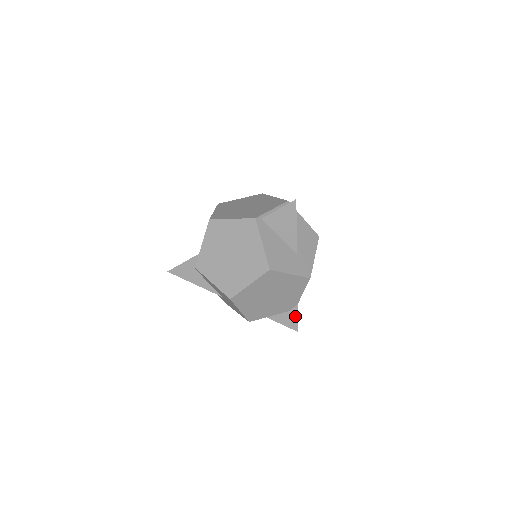
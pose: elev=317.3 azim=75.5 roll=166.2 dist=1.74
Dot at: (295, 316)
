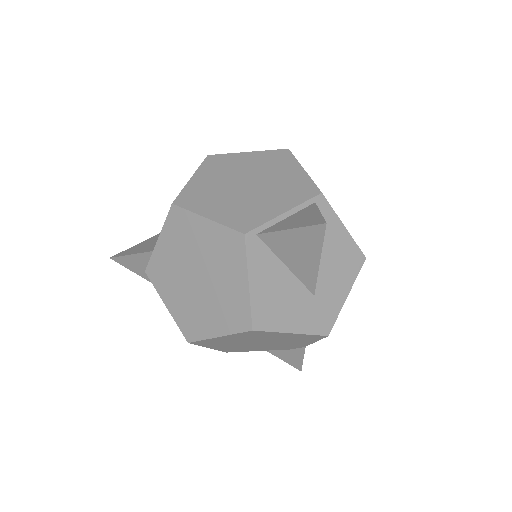
Dot at: (299, 356)
